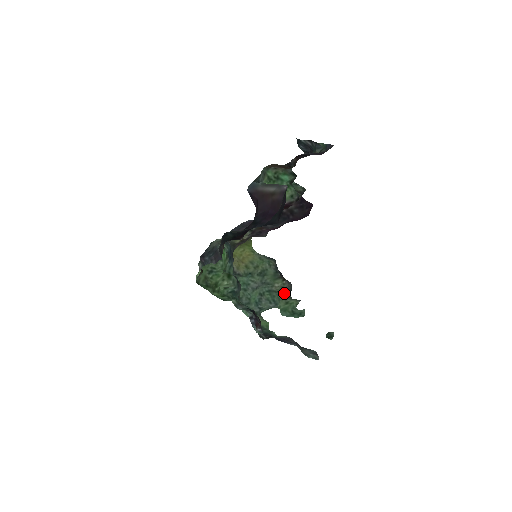
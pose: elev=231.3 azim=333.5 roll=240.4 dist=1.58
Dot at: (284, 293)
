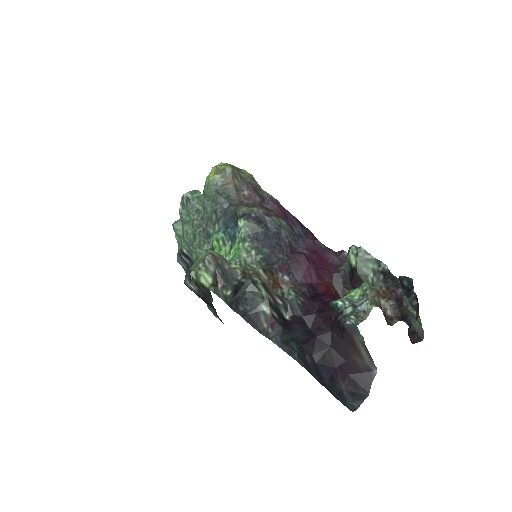
Dot at: occluded
